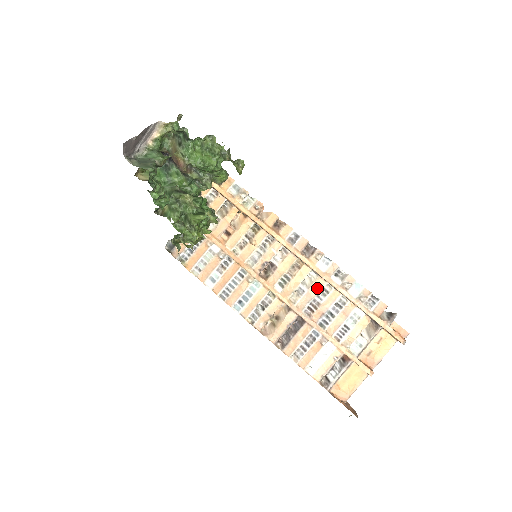
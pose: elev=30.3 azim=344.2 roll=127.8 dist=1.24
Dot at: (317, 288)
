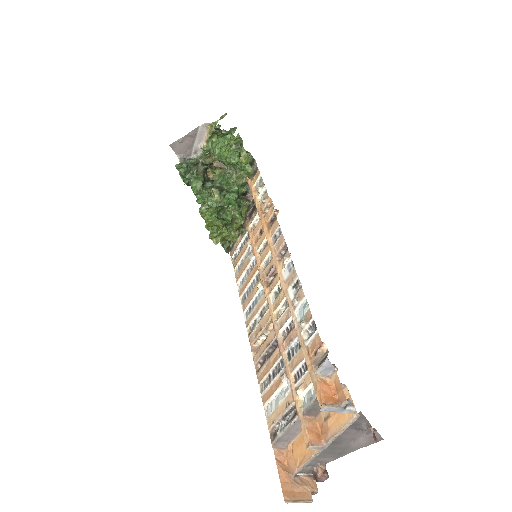
Dot at: occluded
